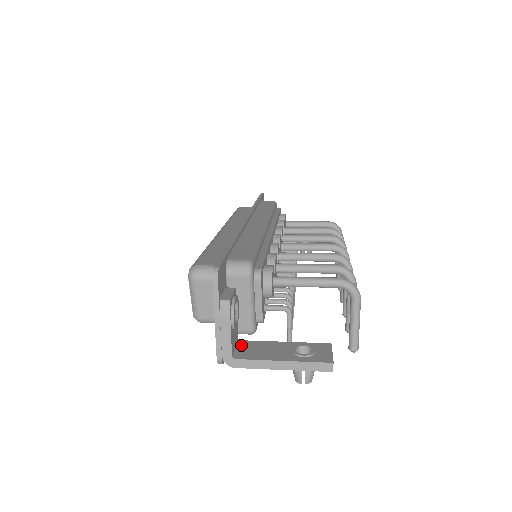
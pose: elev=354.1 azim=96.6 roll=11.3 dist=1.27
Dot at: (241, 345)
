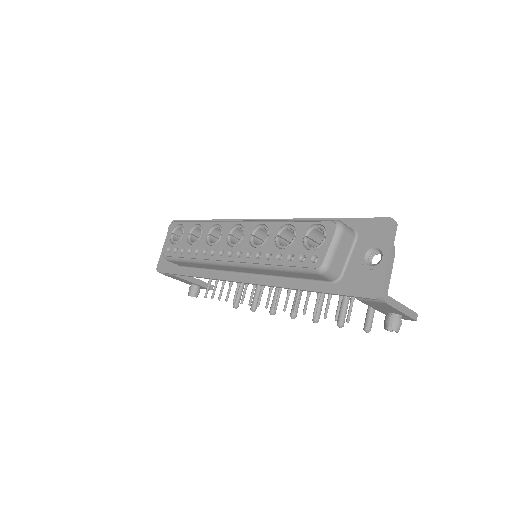
Dot at: occluded
